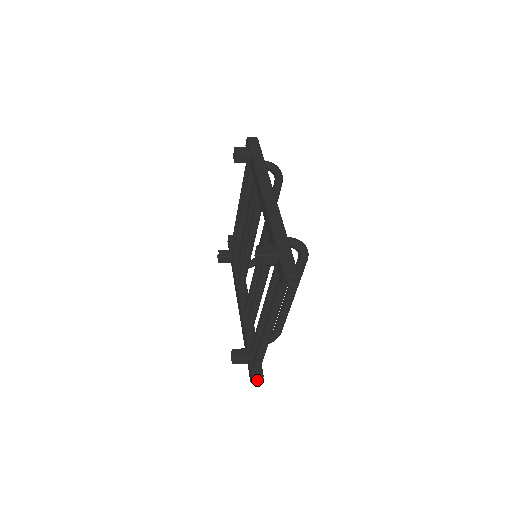
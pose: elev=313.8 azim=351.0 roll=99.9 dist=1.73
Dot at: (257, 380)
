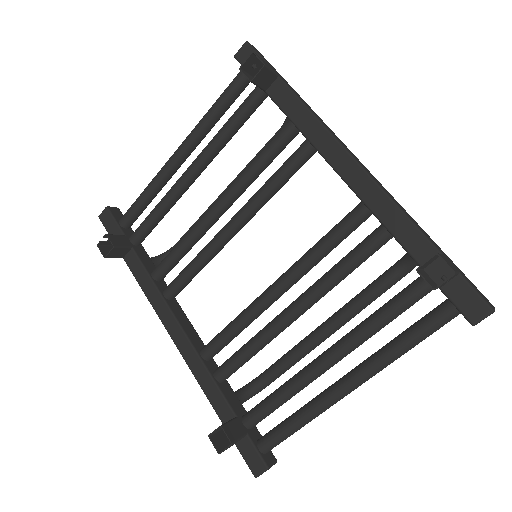
Dot at: occluded
